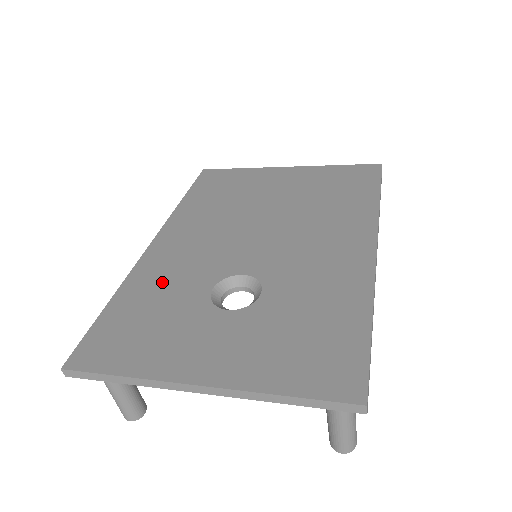
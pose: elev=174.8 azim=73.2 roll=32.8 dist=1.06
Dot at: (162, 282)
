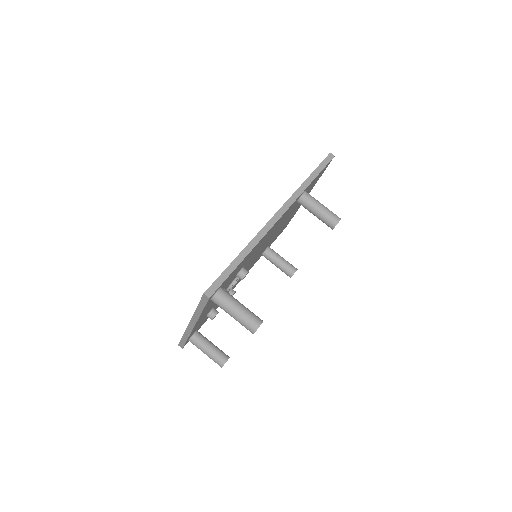
Dot at: occluded
